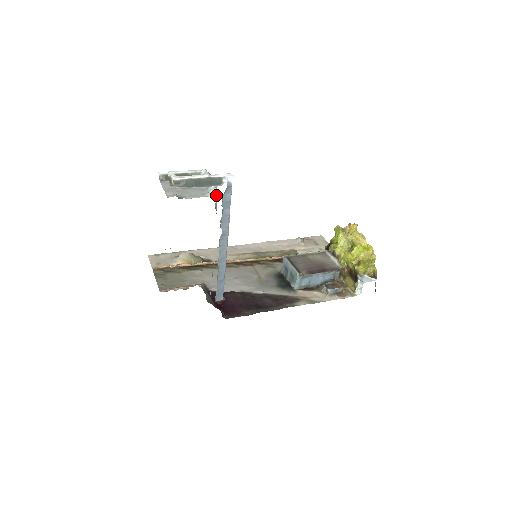
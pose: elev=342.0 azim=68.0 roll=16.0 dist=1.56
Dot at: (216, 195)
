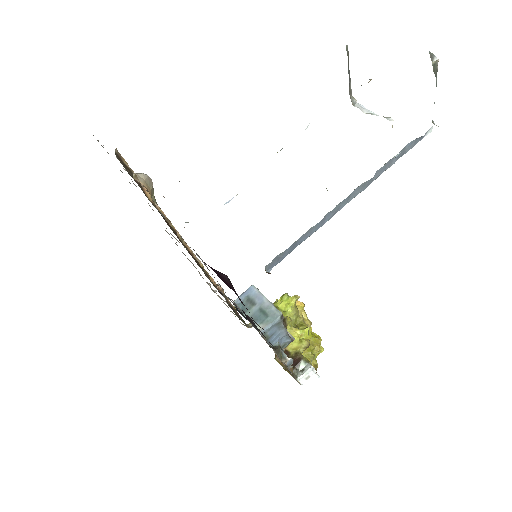
Dot at: occluded
